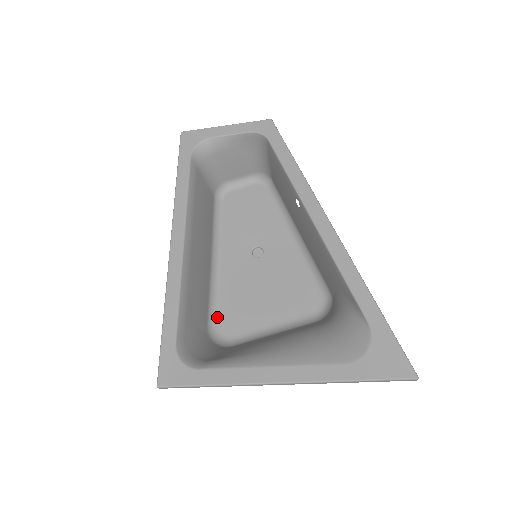
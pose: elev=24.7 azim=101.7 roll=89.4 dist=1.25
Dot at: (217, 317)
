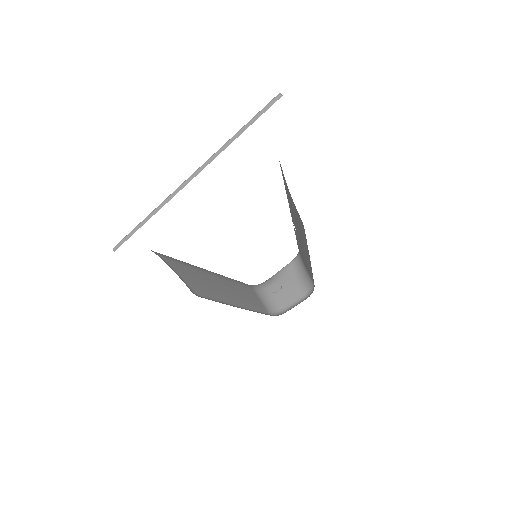
Dot at: occluded
